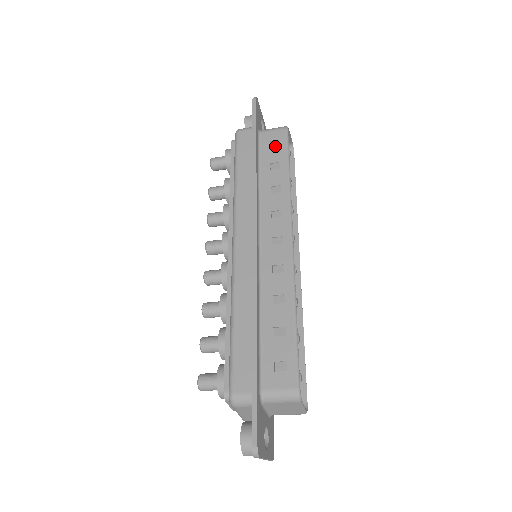
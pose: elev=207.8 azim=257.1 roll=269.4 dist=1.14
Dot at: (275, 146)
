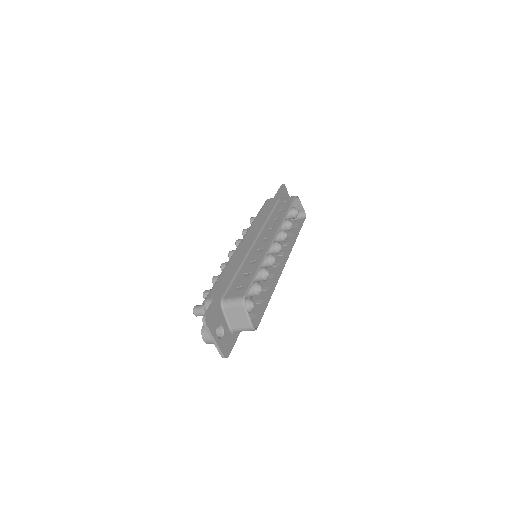
Dot at: (285, 203)
